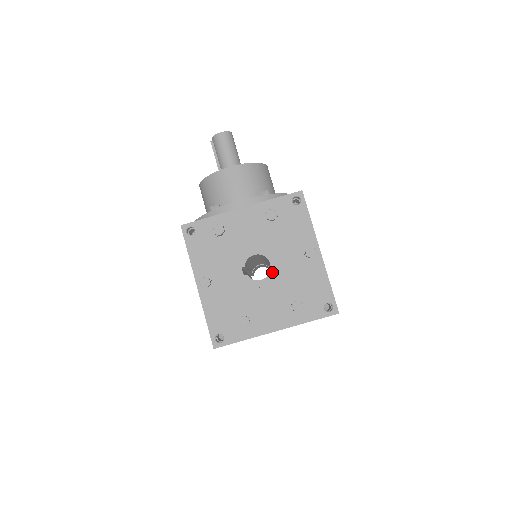
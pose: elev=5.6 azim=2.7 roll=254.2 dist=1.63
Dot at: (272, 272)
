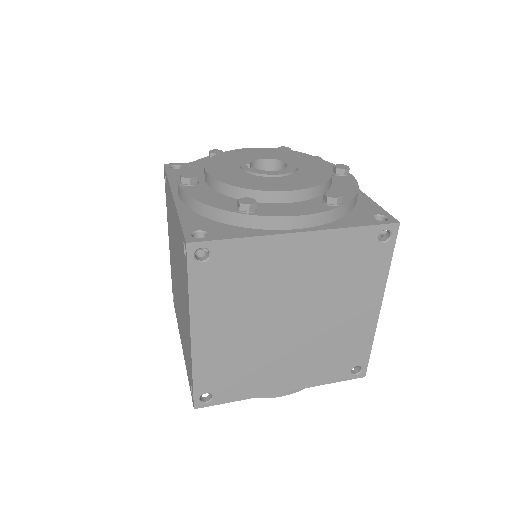
Dot at: (290, 167)
